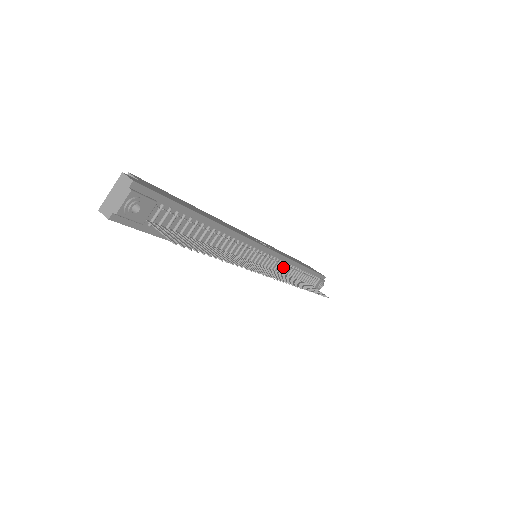
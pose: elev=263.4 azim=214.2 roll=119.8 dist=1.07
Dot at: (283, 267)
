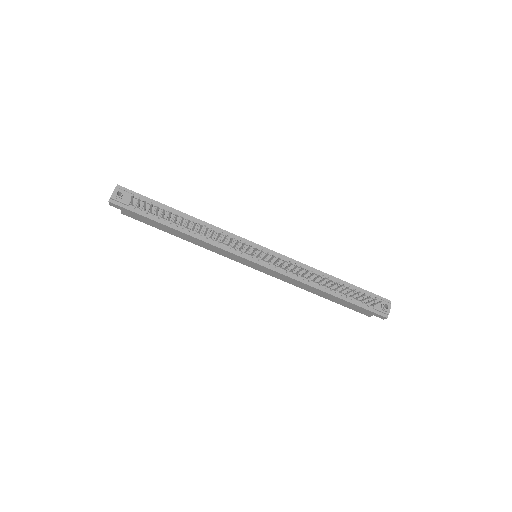
Dot at: occluded
